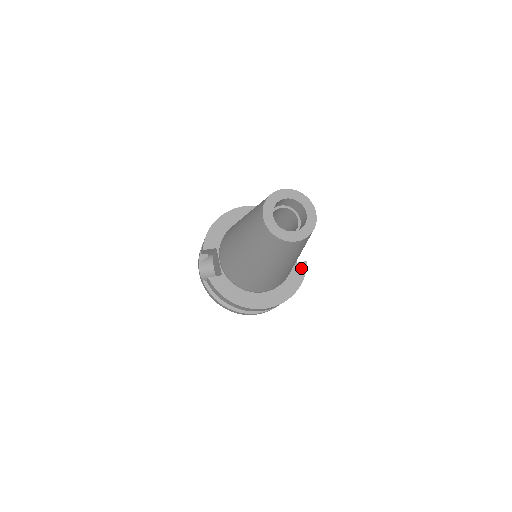
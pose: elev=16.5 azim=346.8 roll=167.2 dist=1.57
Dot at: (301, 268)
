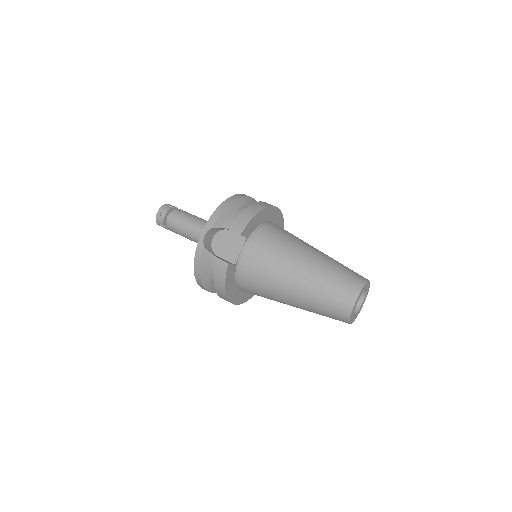
Dot at: occluded
